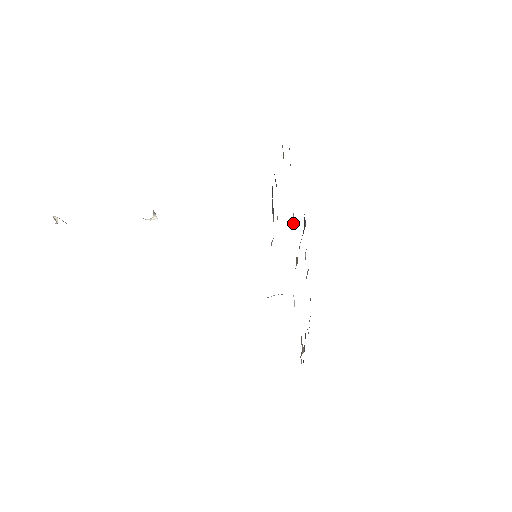
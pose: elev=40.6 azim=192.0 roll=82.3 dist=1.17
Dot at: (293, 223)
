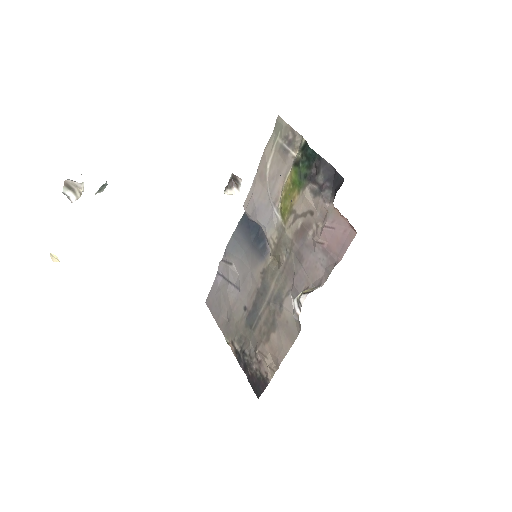
Dot at: (275, 221)
